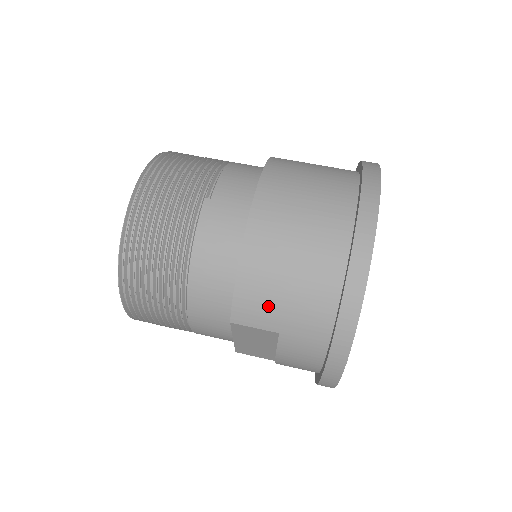
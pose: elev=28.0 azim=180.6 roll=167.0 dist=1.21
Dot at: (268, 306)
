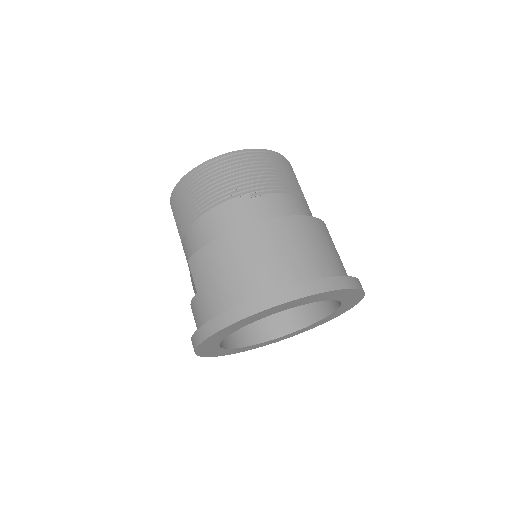
Dot at: (205, 274)
